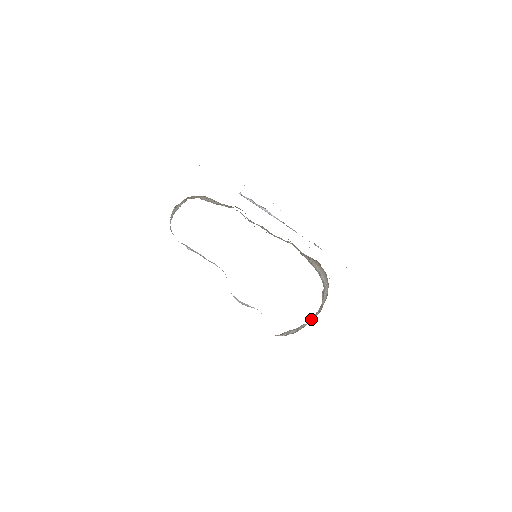
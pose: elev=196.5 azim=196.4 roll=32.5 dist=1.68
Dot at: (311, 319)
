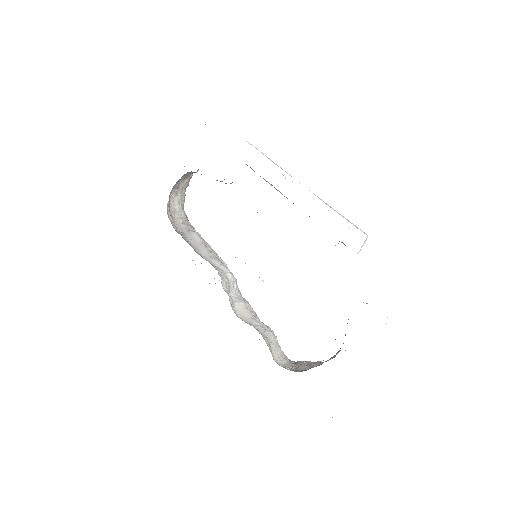
Dot at: occluded
